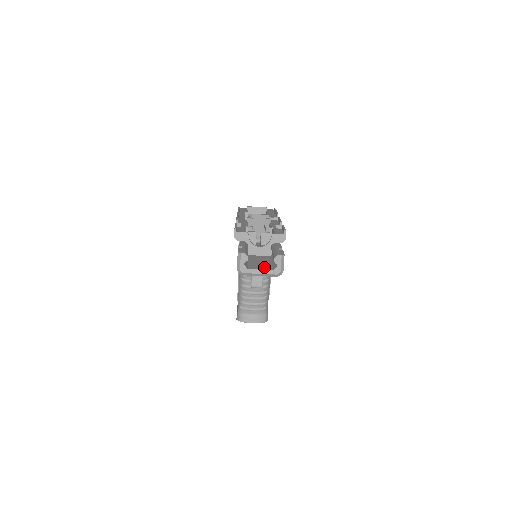
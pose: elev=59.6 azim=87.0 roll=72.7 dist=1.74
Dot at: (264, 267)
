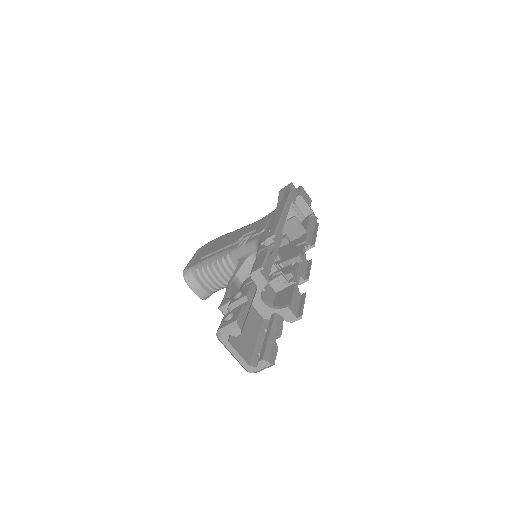
Dot at: (245, 350)
